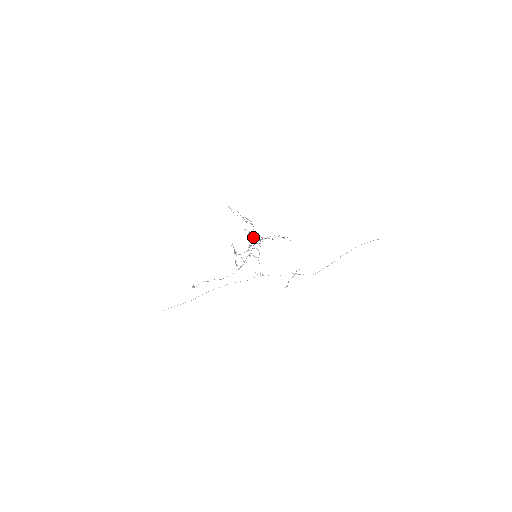
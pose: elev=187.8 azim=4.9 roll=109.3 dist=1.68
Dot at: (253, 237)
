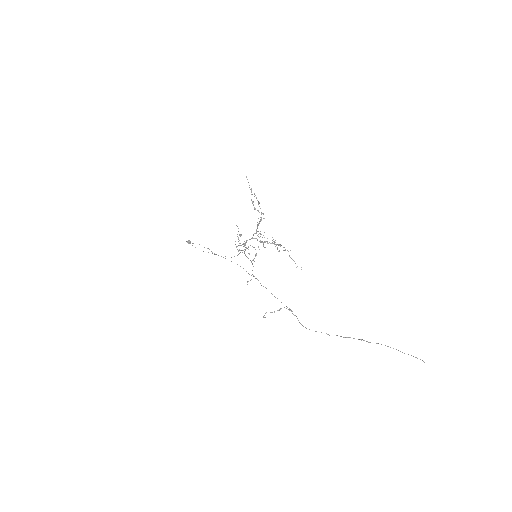
Dot at: (255, 233)
